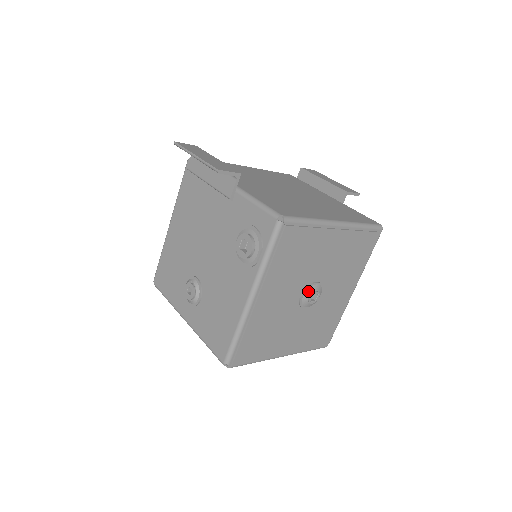
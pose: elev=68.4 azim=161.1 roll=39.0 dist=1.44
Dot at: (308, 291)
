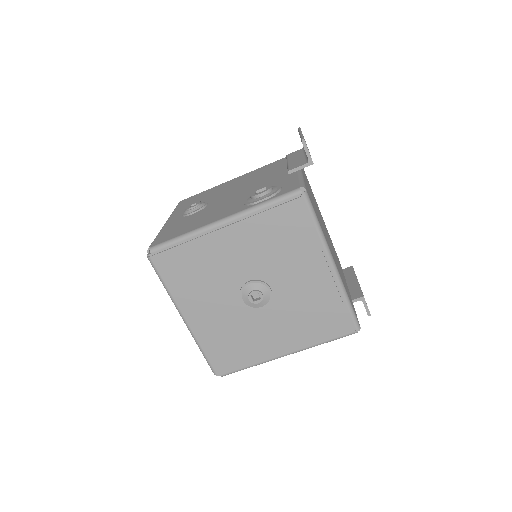
Dot at: (258, 284)
